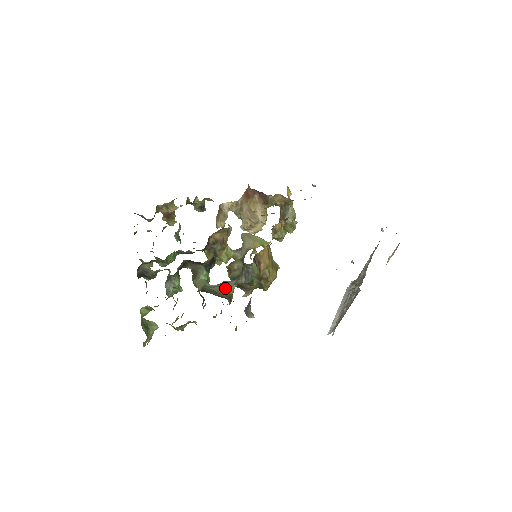
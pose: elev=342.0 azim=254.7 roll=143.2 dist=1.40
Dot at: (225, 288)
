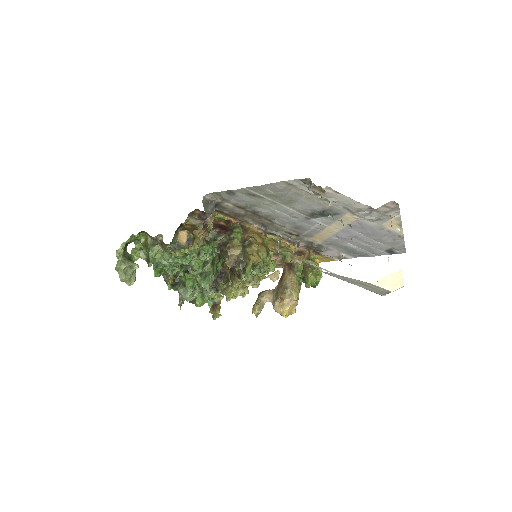
Dot at: occluded
